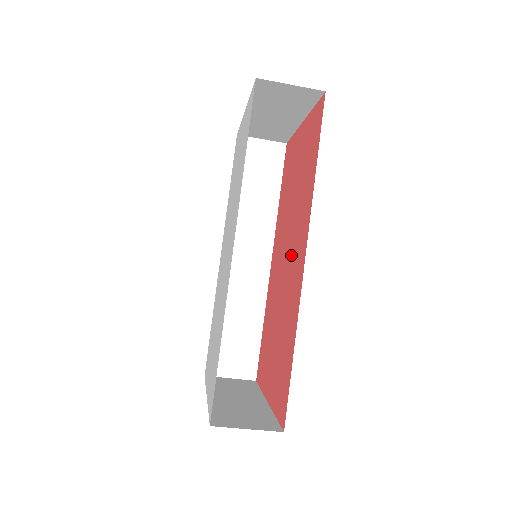
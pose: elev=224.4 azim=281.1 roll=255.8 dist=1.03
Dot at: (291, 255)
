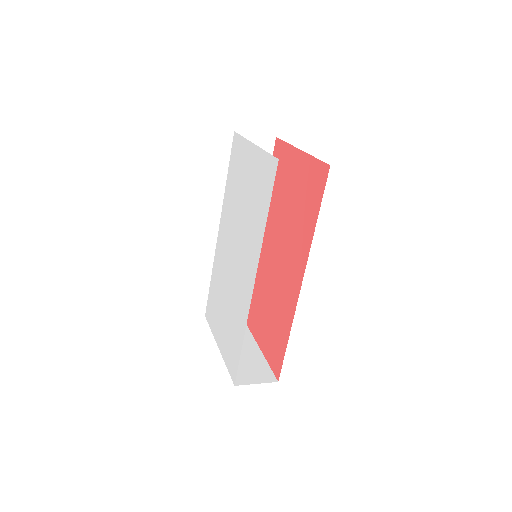
Dot at: (285, 262)
